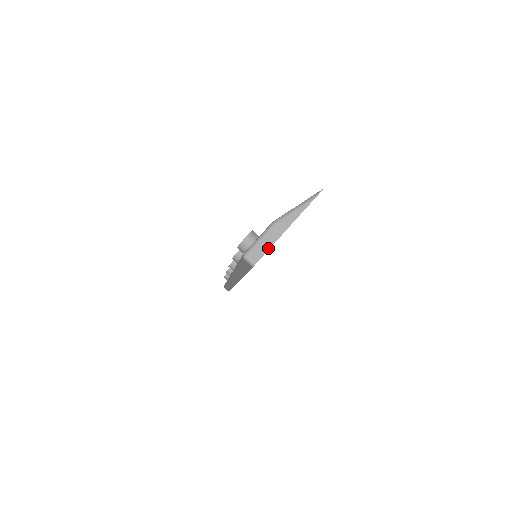
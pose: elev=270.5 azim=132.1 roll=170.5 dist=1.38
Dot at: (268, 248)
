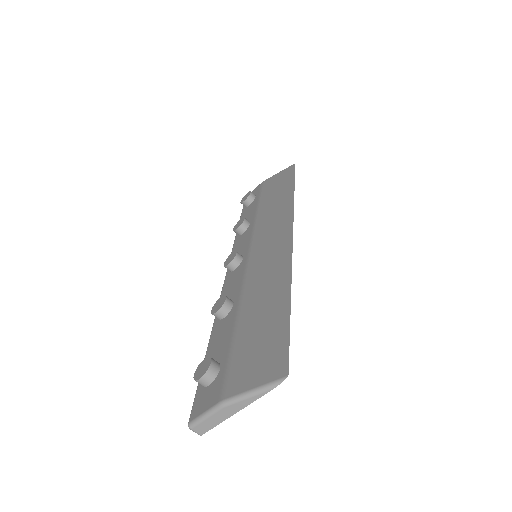
Dot at: (214, 425)
